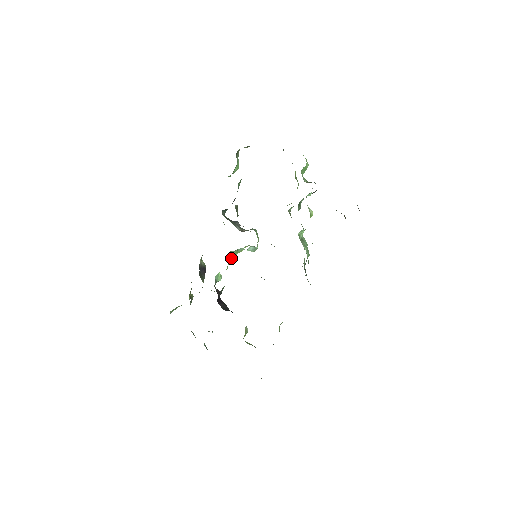
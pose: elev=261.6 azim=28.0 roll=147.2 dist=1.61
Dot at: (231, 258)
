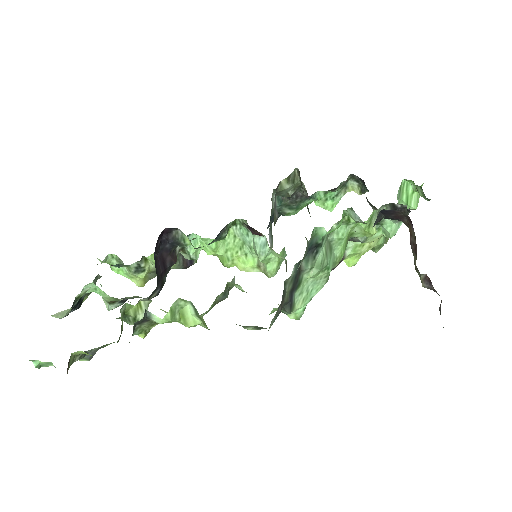
Dot at: (229, 249)
